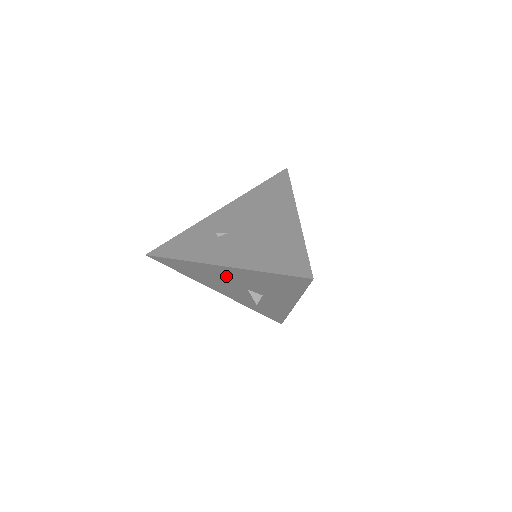
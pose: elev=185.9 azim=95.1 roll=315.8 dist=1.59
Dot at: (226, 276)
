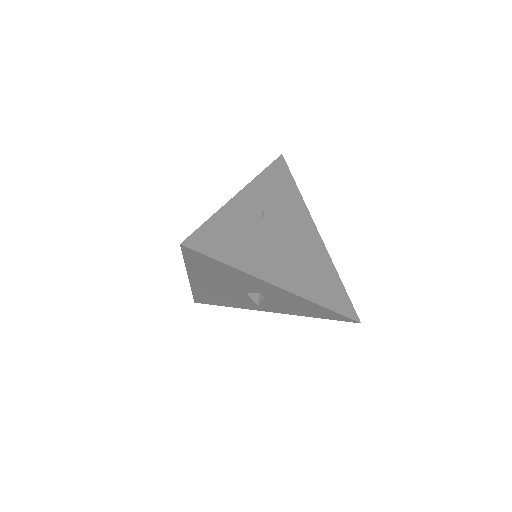
Dot at: (216, 288)
